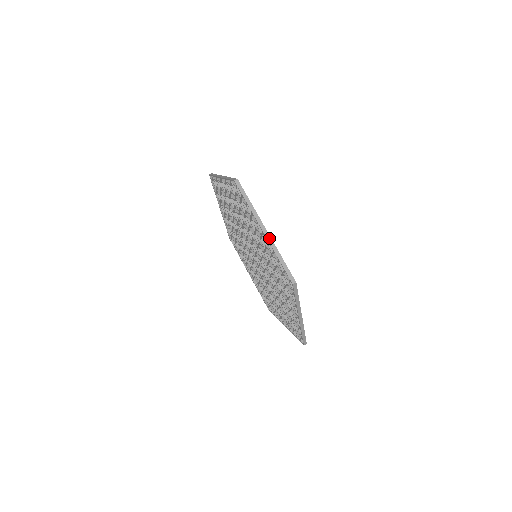
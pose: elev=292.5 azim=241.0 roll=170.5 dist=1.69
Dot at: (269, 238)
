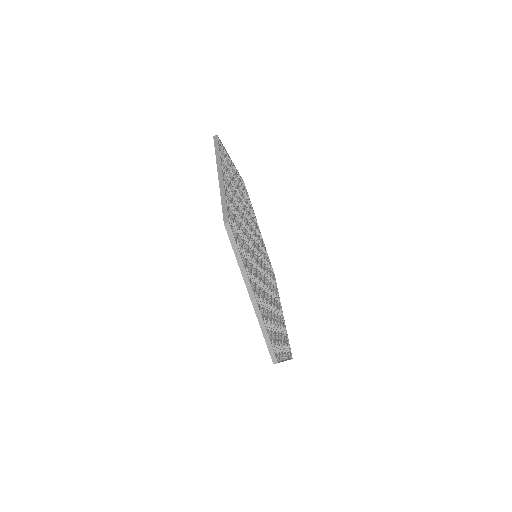
Dot at: (256, 307)
